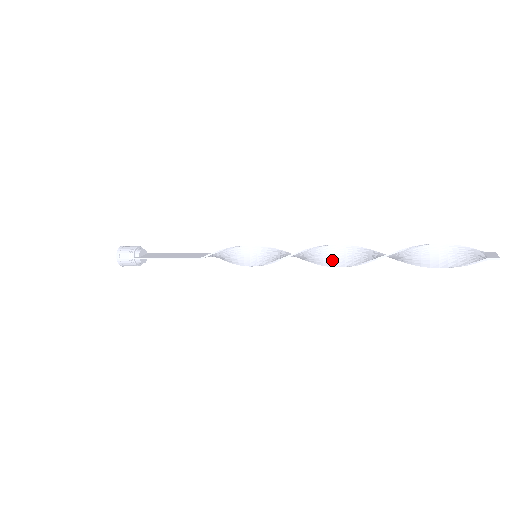
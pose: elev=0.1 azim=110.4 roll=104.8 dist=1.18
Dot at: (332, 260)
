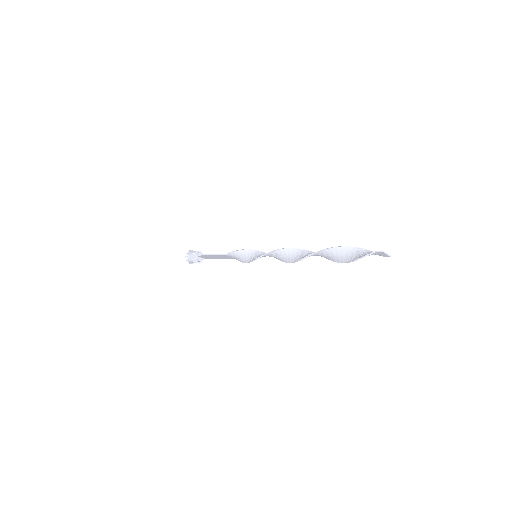
Dot at: (294, 258)
